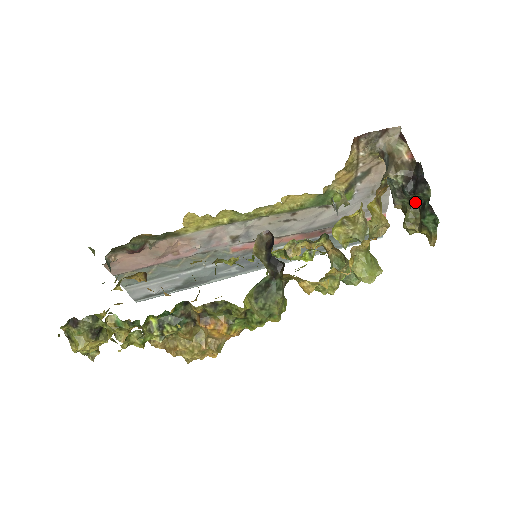
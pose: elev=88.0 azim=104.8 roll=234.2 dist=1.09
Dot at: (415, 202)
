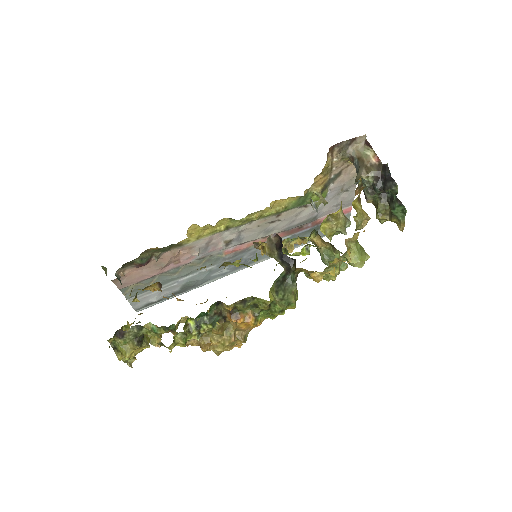
Dot at: (384, 196)
